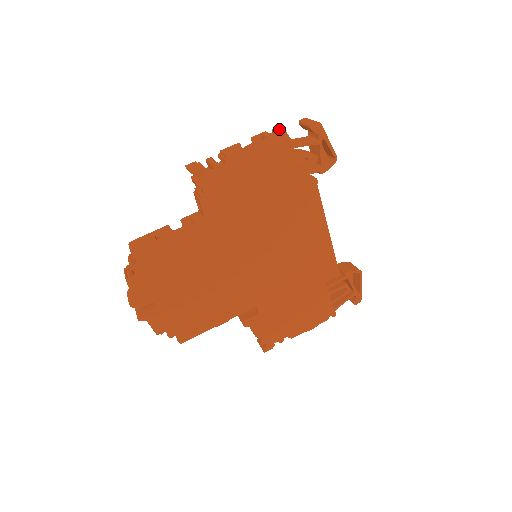
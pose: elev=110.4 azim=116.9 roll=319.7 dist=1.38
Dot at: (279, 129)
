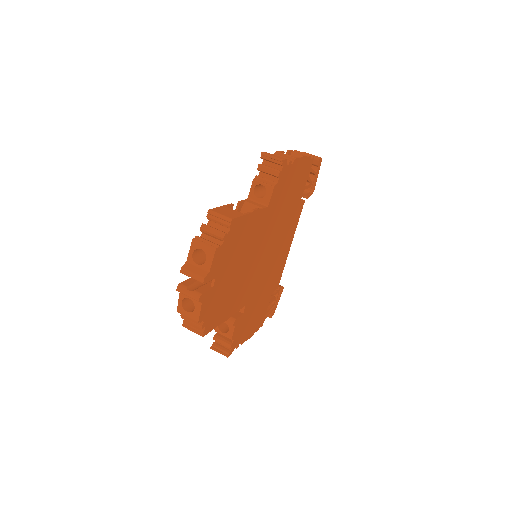
Dot at: occluded
